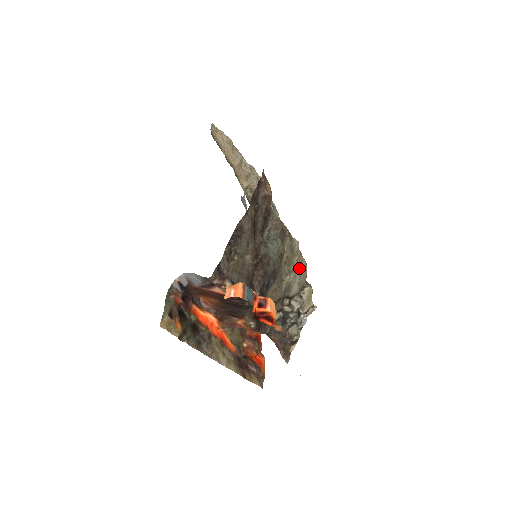
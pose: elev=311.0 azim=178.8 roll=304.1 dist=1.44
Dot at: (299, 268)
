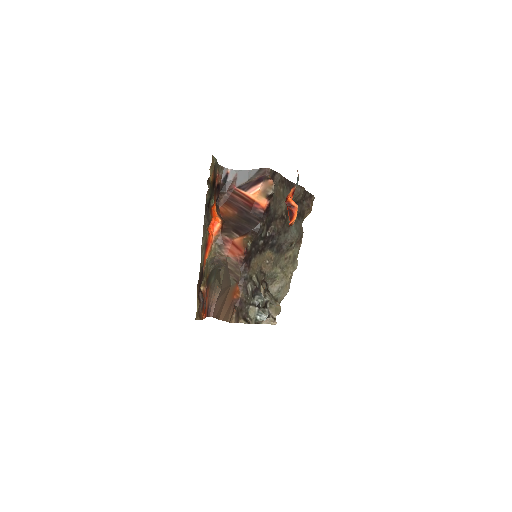
Dot at: (286, 281)
